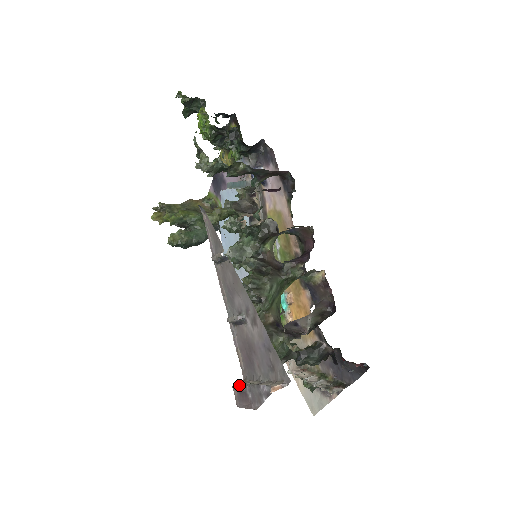
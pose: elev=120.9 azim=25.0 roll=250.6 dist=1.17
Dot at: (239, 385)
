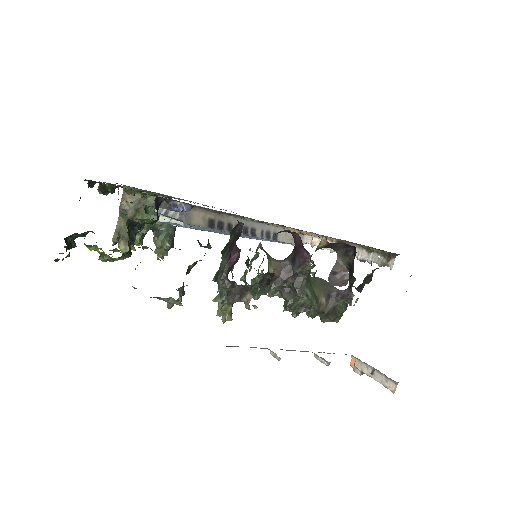
Dot at: (358, 373)
